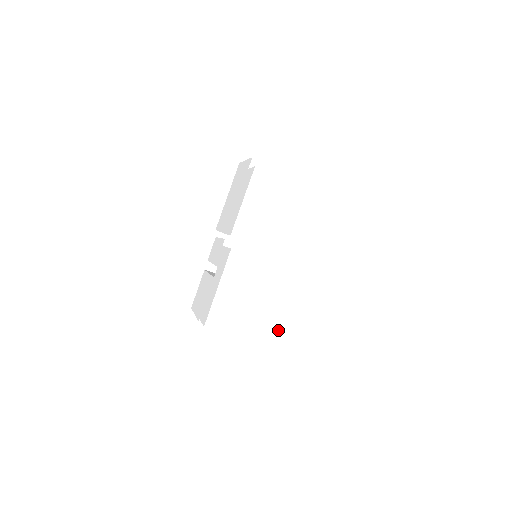
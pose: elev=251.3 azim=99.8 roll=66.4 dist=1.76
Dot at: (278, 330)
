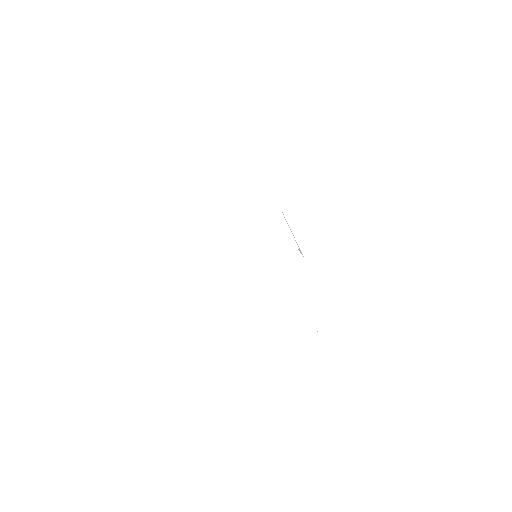
Dot at: occluded
